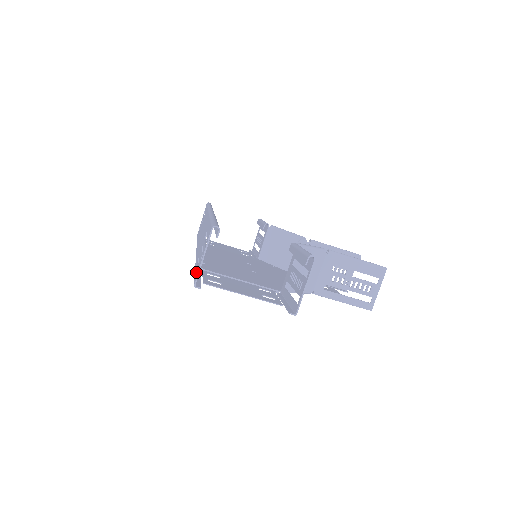
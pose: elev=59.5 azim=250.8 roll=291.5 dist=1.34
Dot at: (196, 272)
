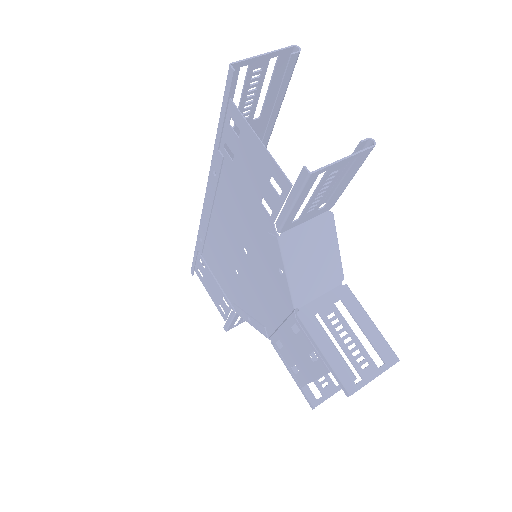
Dot at: (233, 87)
